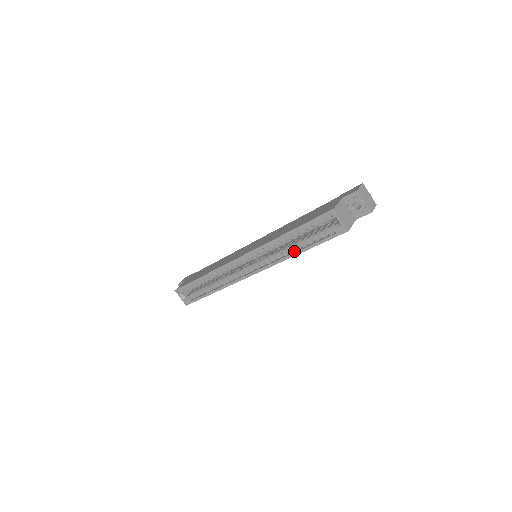
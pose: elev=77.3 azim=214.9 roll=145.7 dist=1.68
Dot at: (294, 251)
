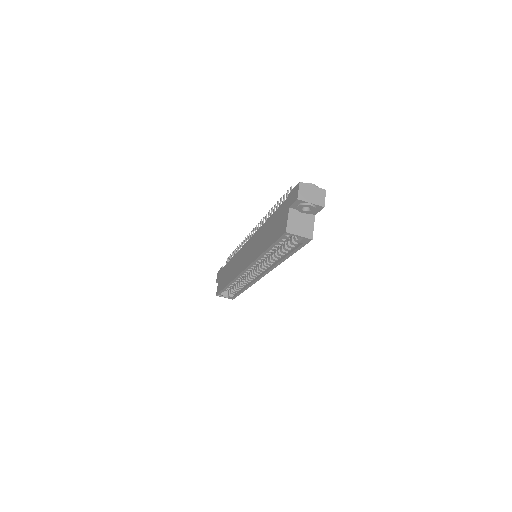
Dot at: (281, 257)
